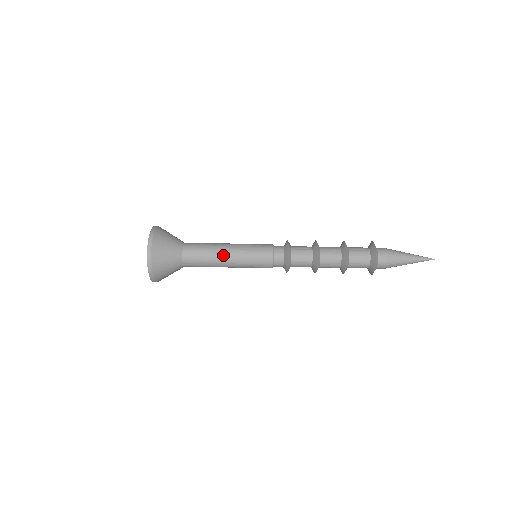
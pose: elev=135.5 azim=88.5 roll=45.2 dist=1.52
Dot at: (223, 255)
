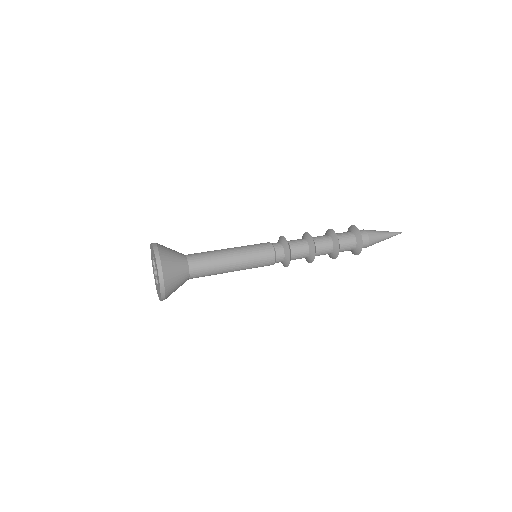
Dot at: (225, 250)
